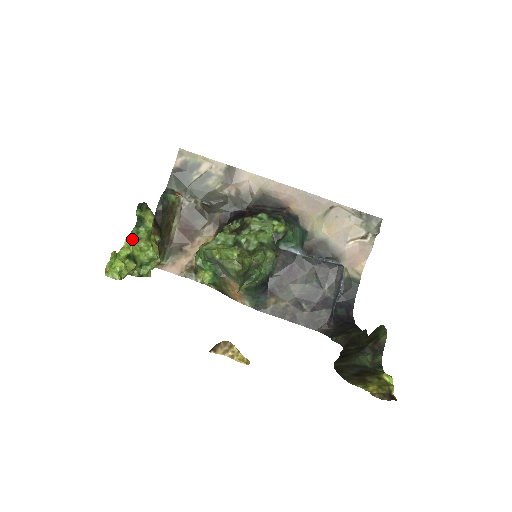
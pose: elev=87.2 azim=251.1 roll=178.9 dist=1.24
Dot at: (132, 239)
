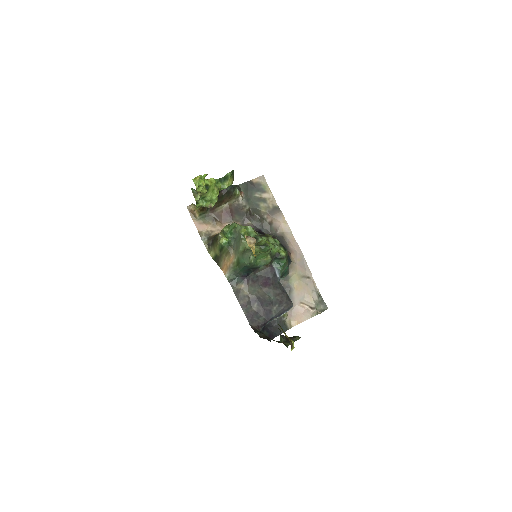
Dot at: (215, 181)
